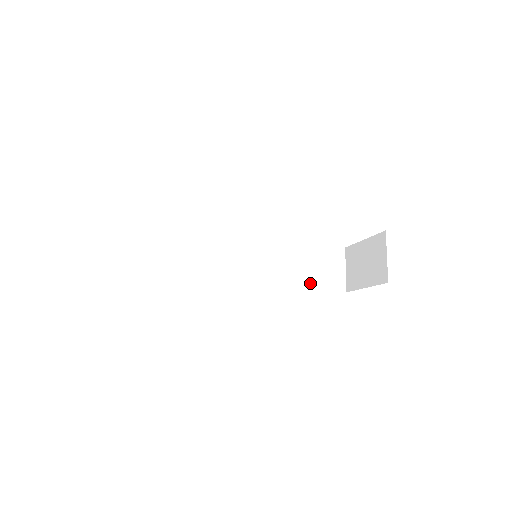
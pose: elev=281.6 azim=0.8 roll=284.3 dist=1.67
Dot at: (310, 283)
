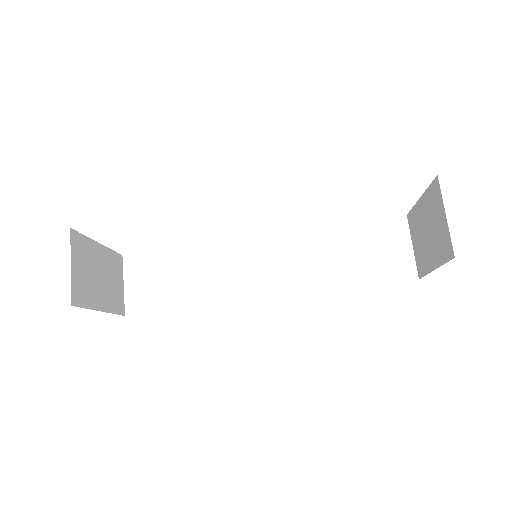
Dot at: (359, 276)
